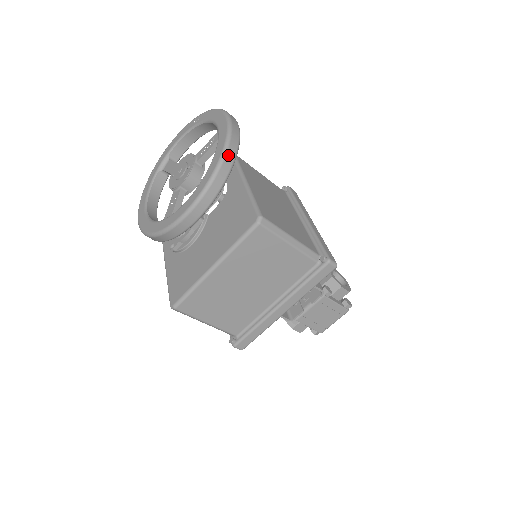
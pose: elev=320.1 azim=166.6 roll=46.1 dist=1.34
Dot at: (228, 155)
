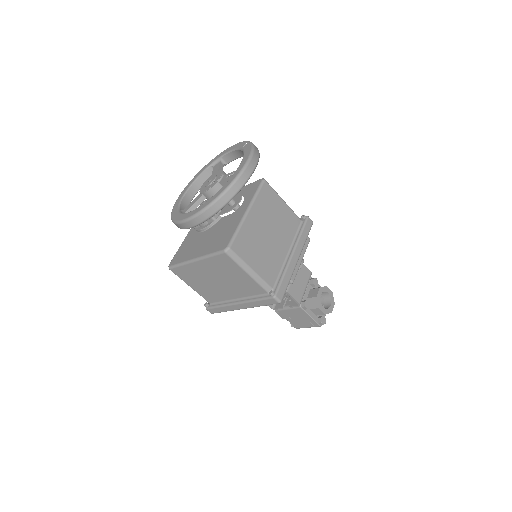
Dot at: (224, 197)
